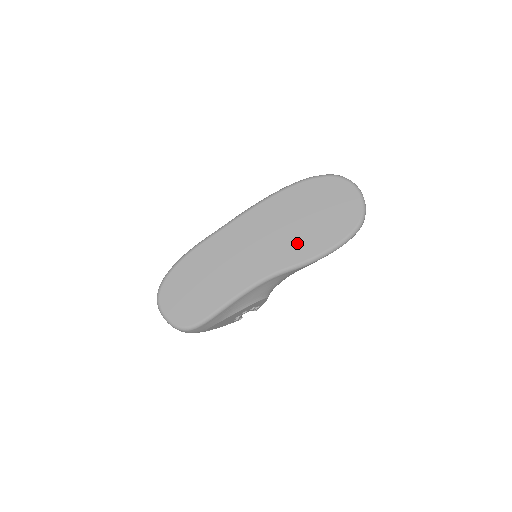
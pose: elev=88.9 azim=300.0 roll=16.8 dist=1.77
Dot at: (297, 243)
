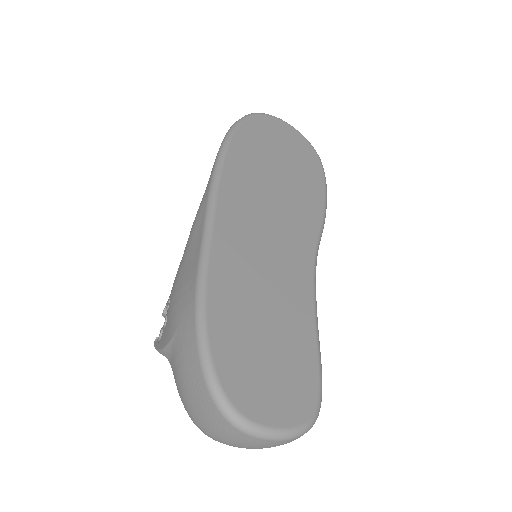
Dot at: (299, 201)
